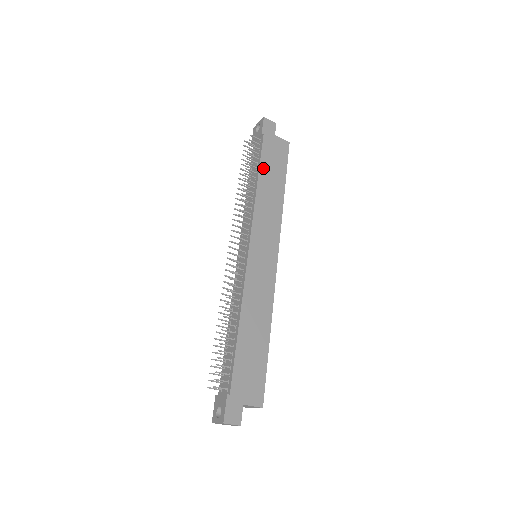
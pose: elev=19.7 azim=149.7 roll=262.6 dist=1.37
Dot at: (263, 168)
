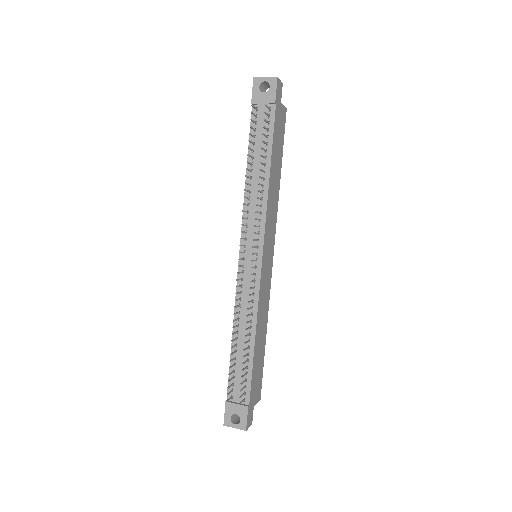
Dot at: (273, 153)
